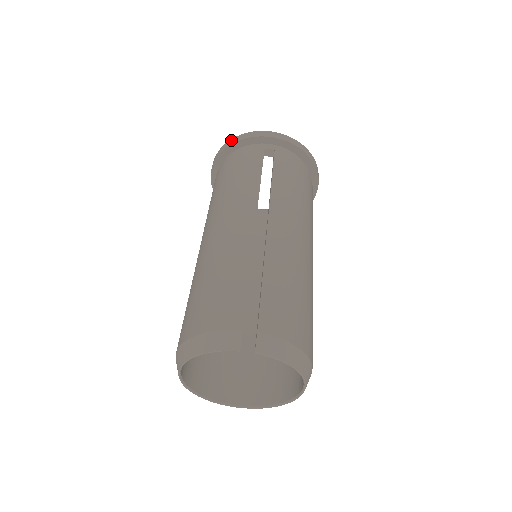
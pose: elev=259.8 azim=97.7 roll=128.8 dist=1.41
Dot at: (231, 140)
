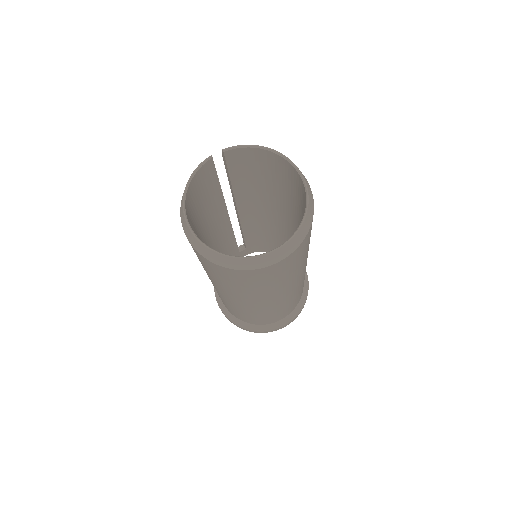
Dot at: occluded
